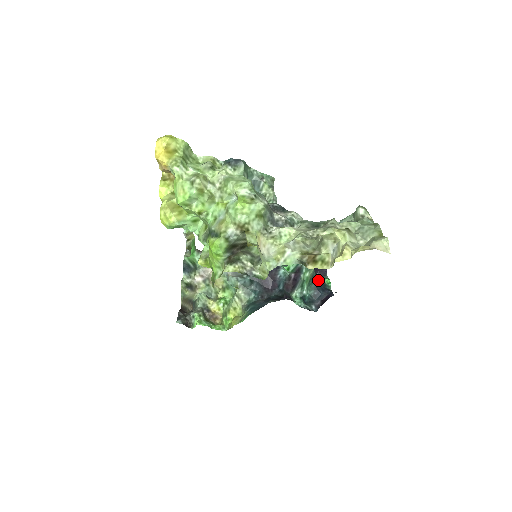
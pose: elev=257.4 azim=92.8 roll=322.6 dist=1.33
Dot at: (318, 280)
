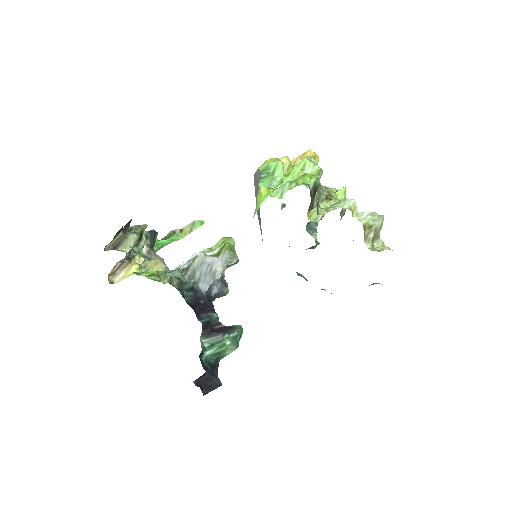
Dot at: (215, 369)
